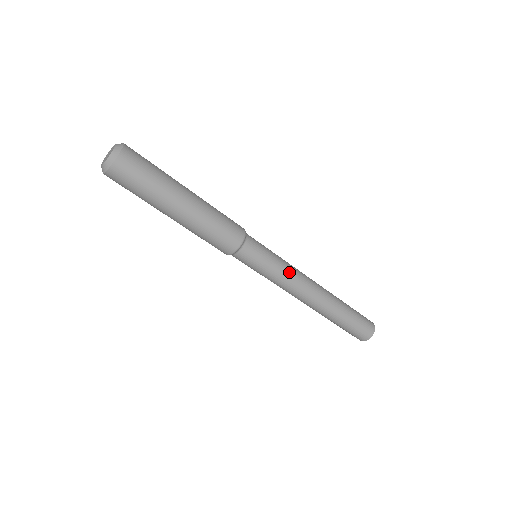
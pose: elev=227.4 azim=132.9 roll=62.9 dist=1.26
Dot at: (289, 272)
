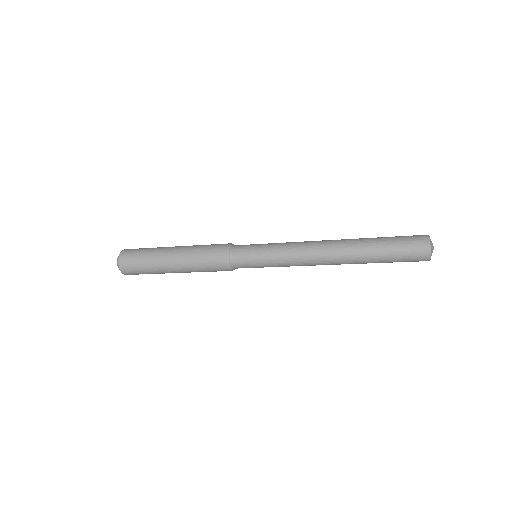
Dot at: (286, 258)
